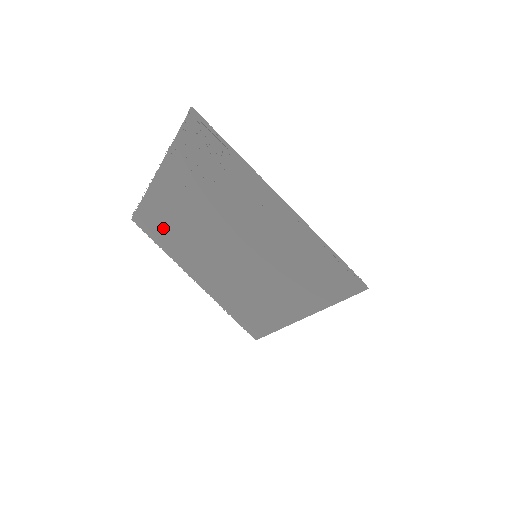
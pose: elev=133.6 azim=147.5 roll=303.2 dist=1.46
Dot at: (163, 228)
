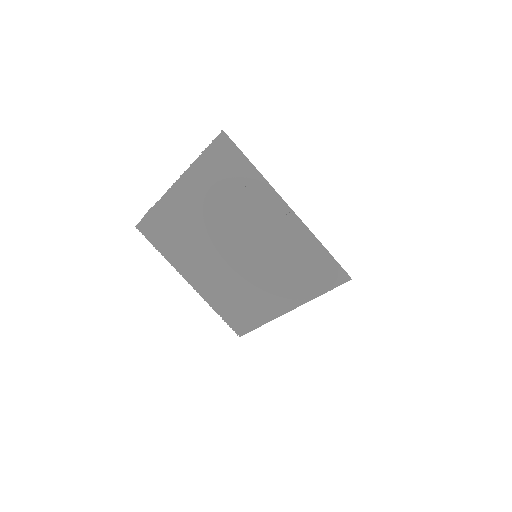
Dot at: (168, 234)
